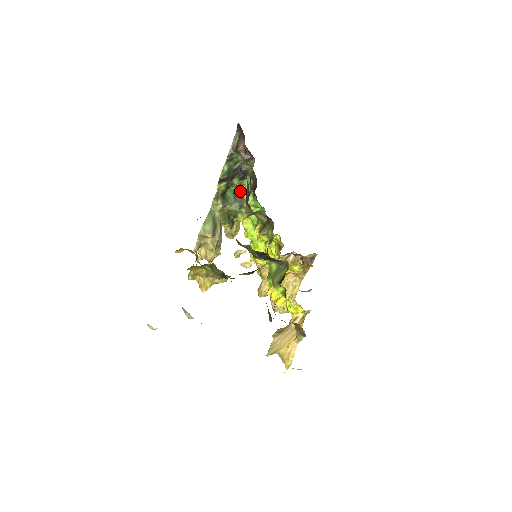
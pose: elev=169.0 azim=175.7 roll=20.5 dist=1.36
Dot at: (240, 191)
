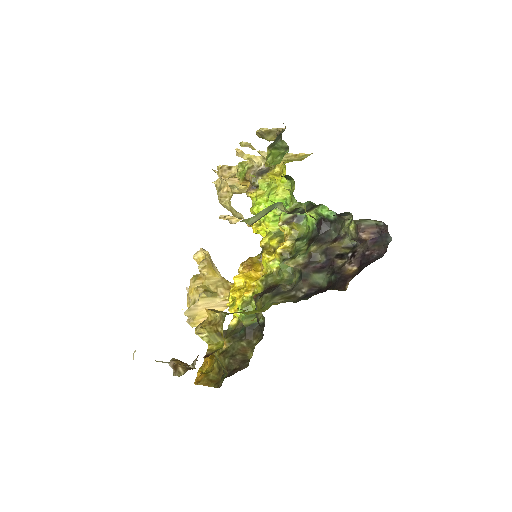
Dot at: (315, 207)
